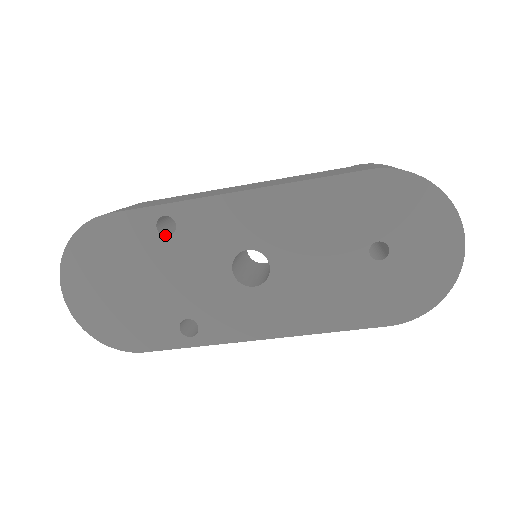
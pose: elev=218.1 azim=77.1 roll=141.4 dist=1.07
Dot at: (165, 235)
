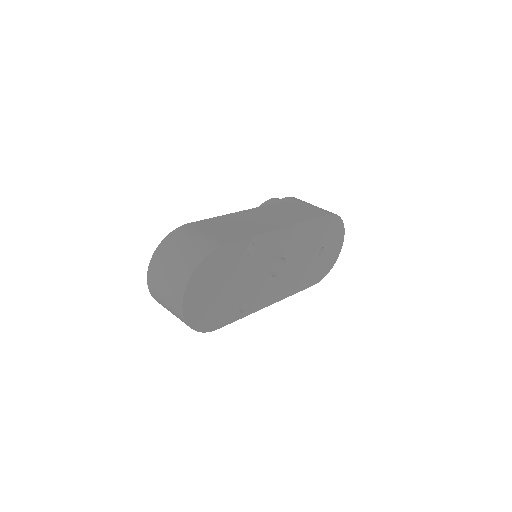
Dot at: (248, 254)
